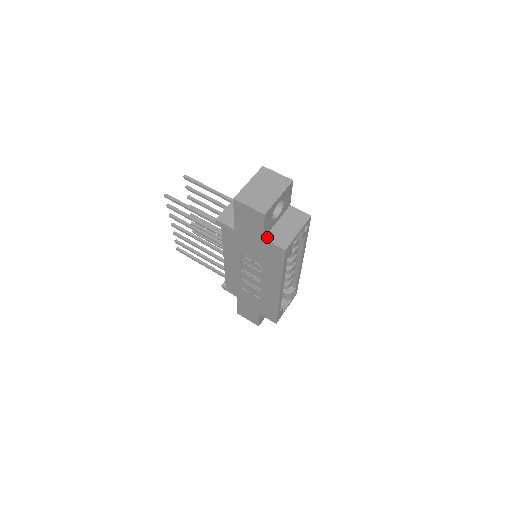
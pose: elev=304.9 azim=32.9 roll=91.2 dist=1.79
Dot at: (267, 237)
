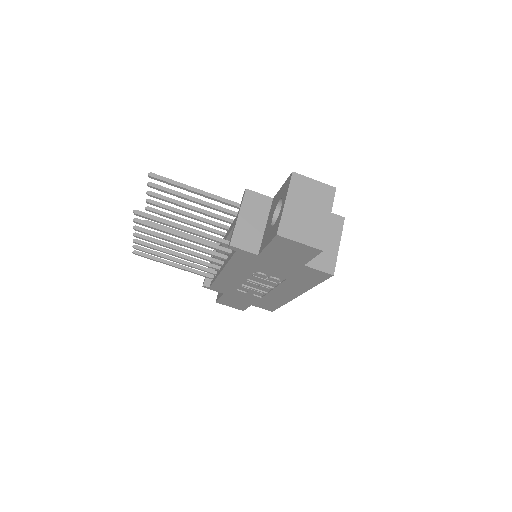
Dot at: occluded
